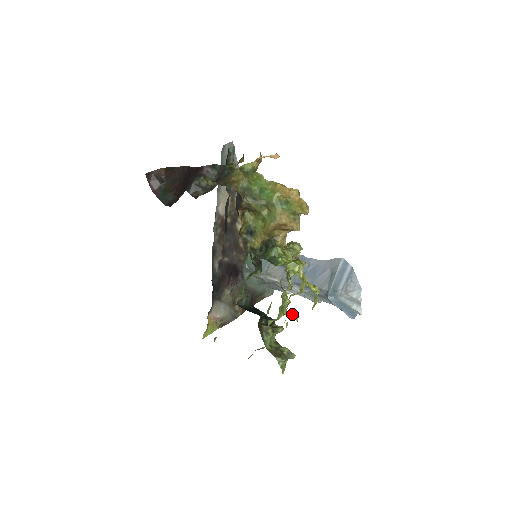
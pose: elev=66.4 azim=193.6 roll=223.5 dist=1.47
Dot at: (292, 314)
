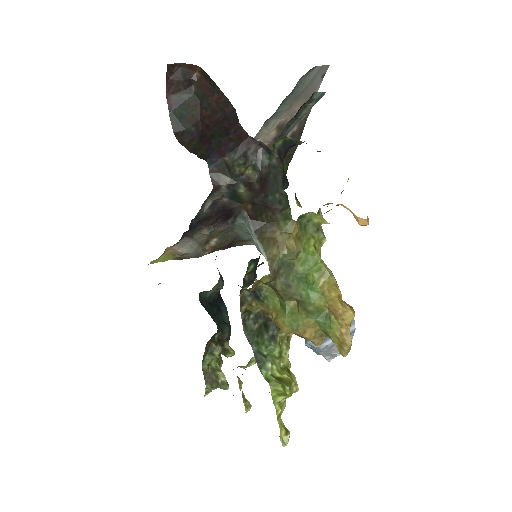
Dot at: (245, 402)
